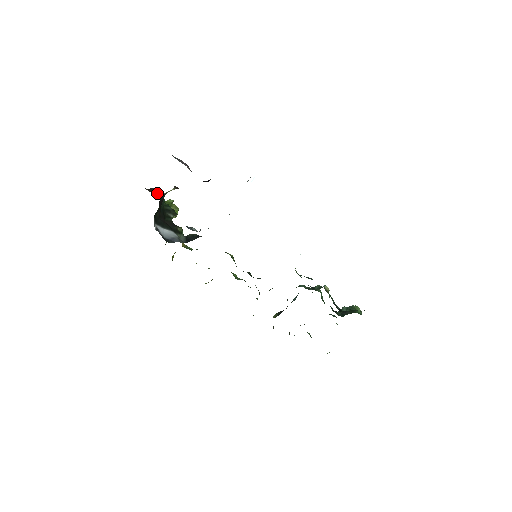
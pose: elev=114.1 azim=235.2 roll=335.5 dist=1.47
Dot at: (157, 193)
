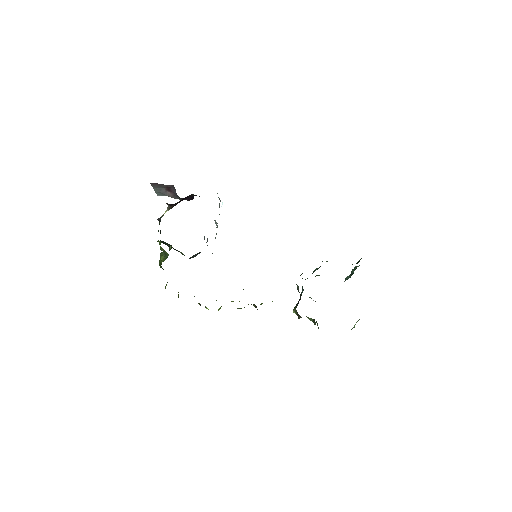
Dot at: occluded
